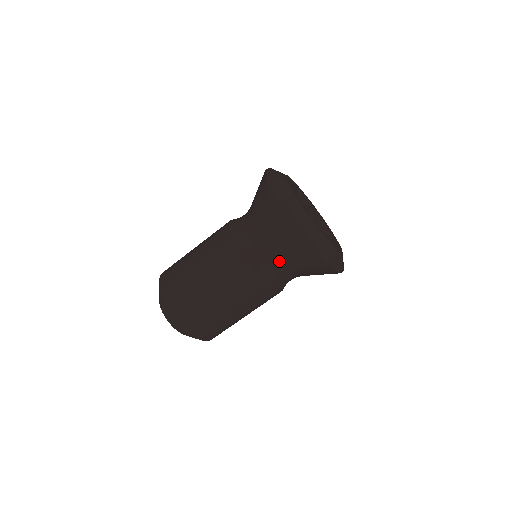
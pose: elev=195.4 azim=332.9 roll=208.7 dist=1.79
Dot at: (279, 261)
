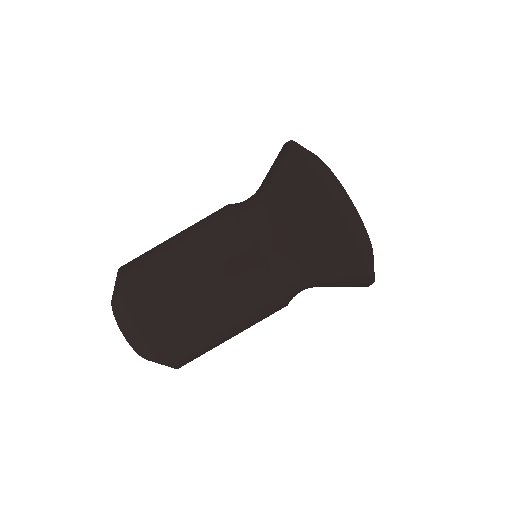
Dot at: (313, 286)
